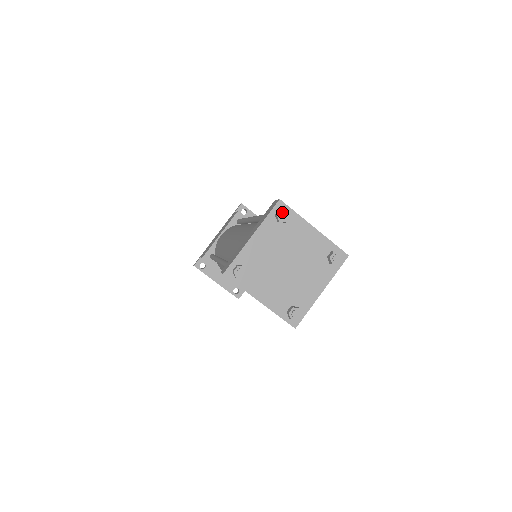
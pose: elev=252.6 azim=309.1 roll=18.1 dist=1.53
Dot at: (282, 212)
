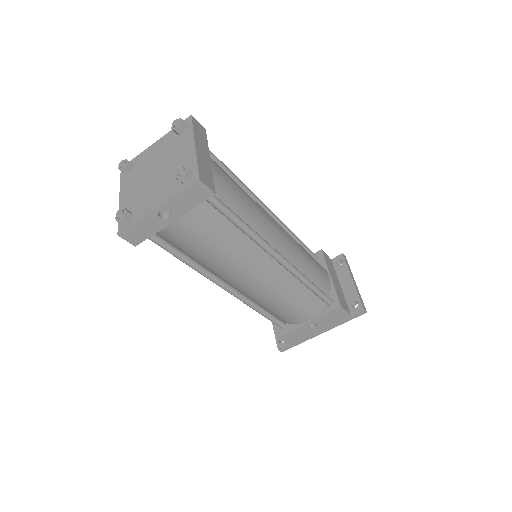
Dot at: (176, 119)
